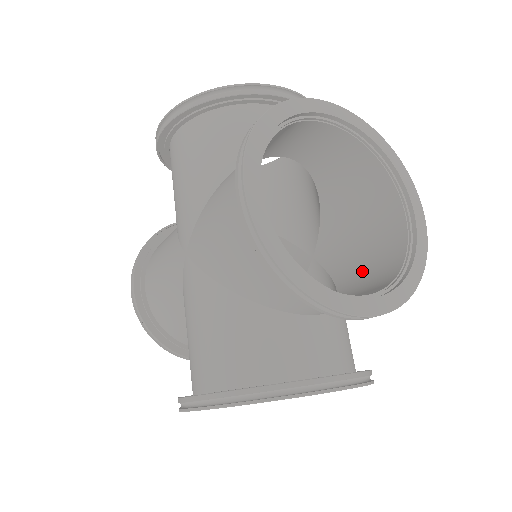
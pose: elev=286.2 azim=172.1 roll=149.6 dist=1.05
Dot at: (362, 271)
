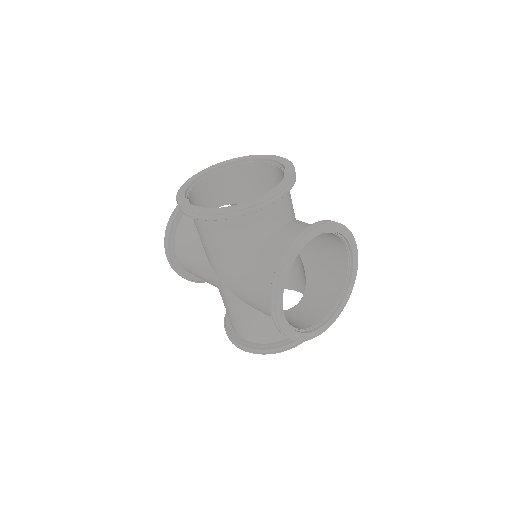
Dot at: (320, 269)
